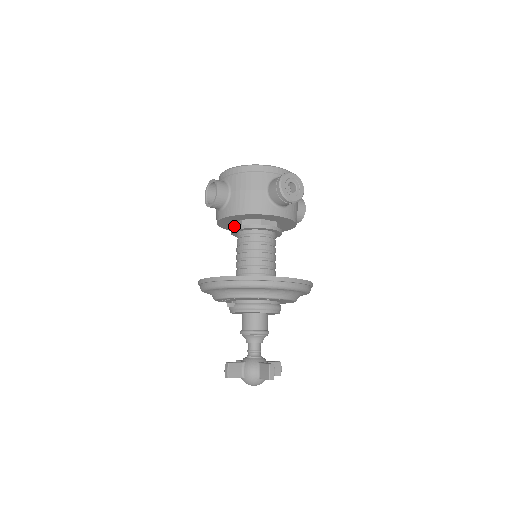
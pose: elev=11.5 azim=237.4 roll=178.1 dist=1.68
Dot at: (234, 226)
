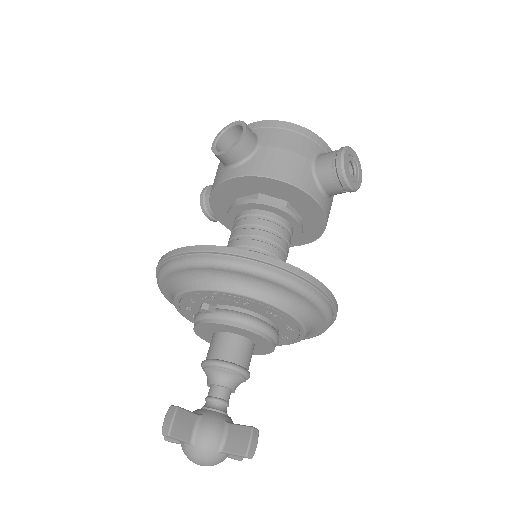
Dot at: occluded
